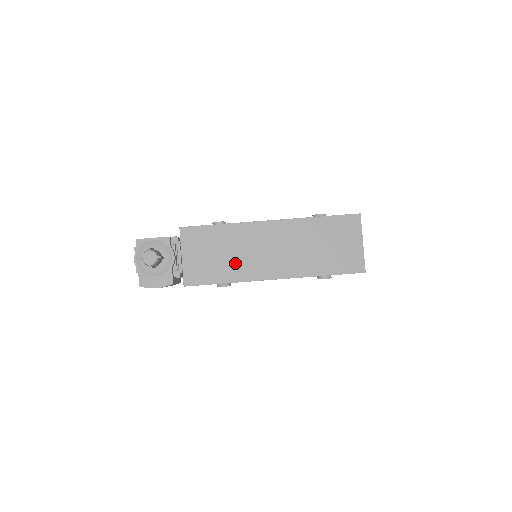
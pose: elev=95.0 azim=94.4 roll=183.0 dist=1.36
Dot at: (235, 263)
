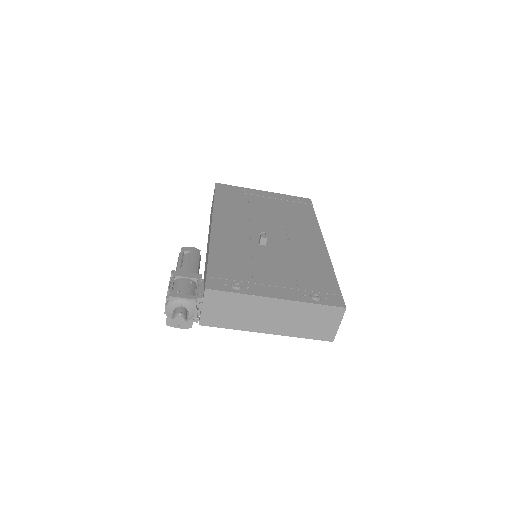
Dot at: (241, 319)
